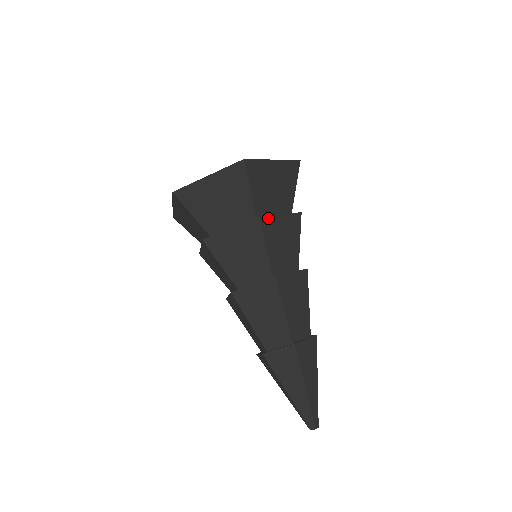
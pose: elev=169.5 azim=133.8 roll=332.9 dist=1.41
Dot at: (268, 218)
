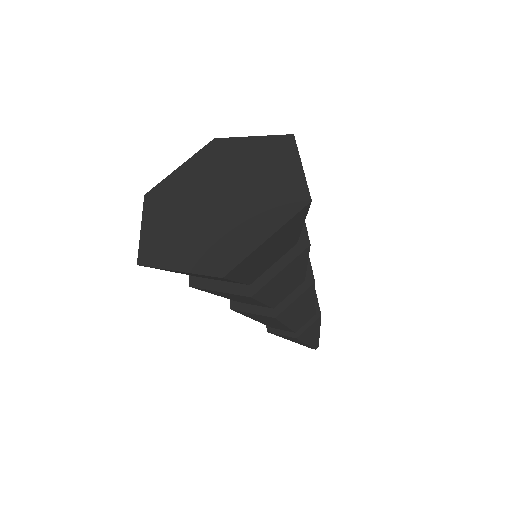
Dot at: (307, 236)
